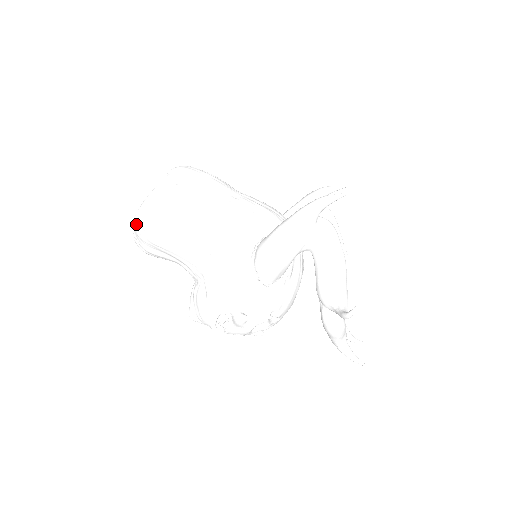
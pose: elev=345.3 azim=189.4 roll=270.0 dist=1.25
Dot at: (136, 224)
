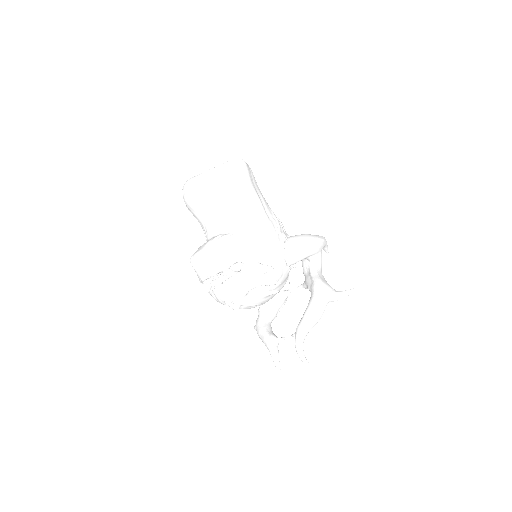
Dot at: (225, 165)
